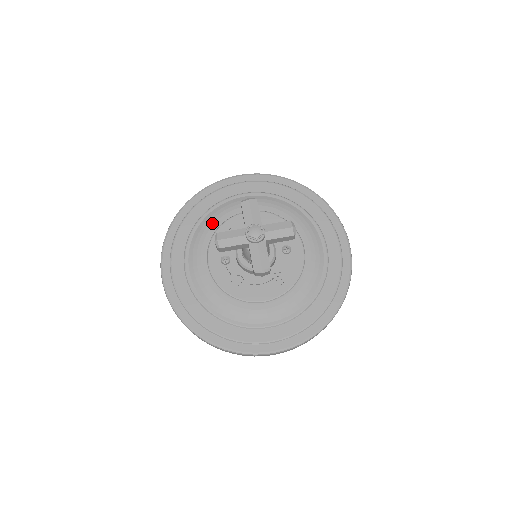
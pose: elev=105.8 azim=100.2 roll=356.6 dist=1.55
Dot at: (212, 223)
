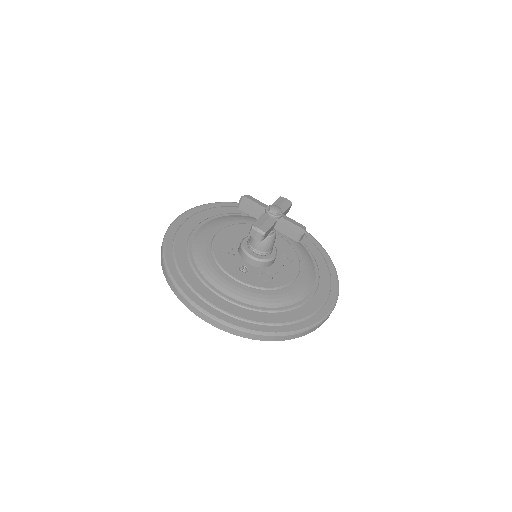
Dot at: (204, 253)
